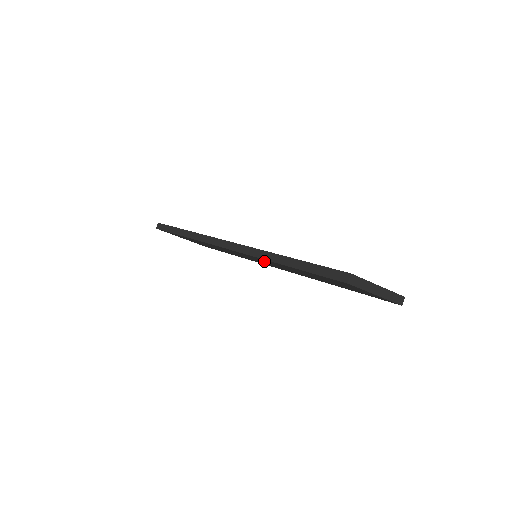
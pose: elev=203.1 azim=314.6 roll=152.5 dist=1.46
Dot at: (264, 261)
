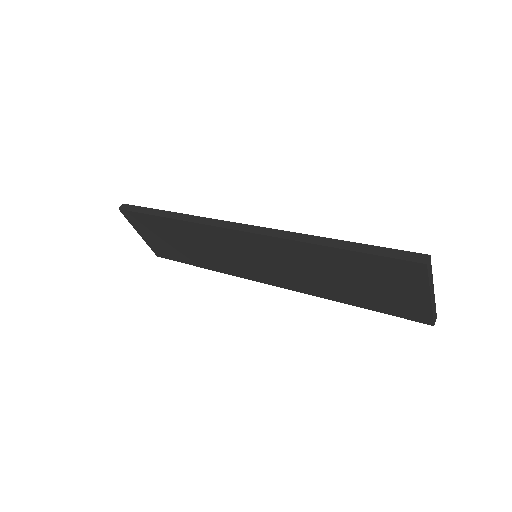
Dot at: (279, 255)
